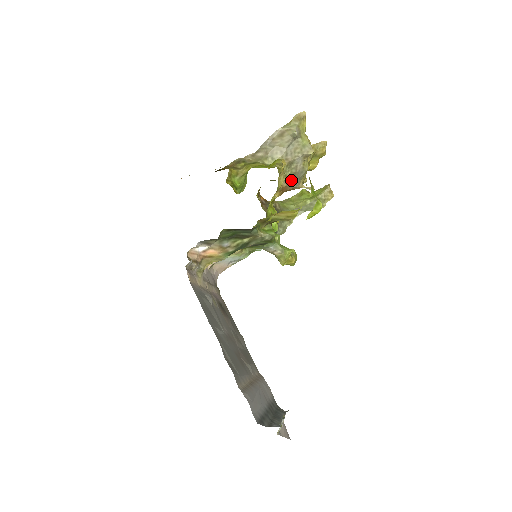
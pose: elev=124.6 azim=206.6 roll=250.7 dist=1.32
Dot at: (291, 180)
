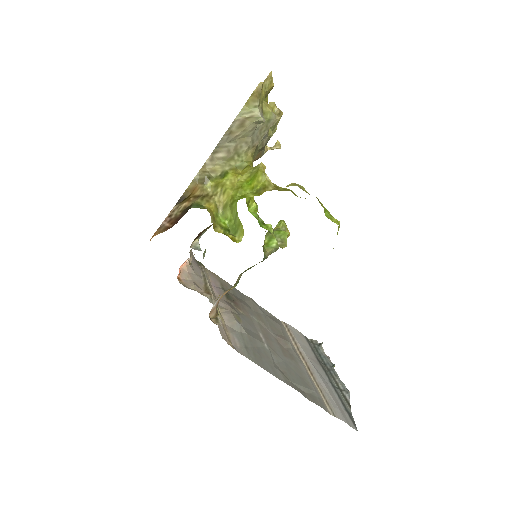
Dot at: (257, 154)
